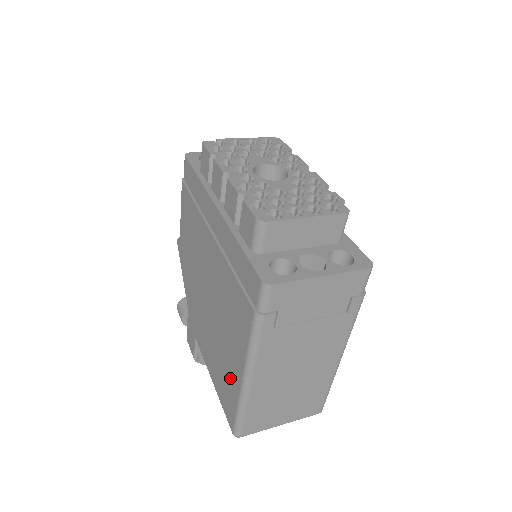
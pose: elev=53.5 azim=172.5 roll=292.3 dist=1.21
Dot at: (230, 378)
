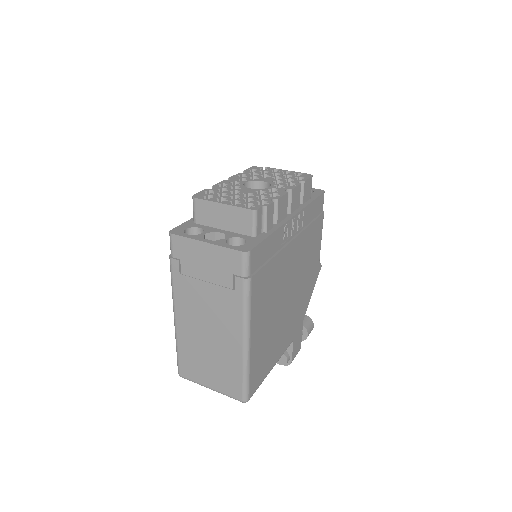
Dot at: occluded
